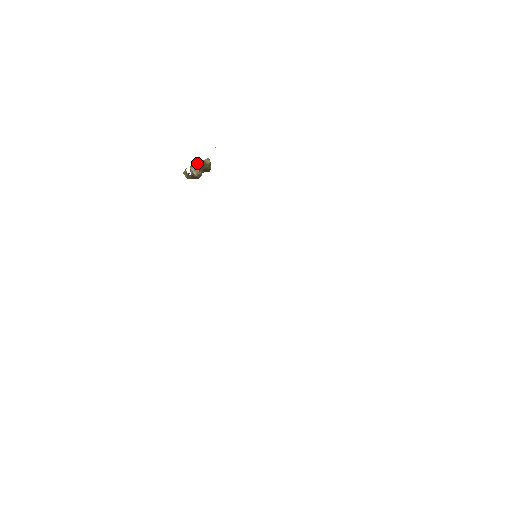
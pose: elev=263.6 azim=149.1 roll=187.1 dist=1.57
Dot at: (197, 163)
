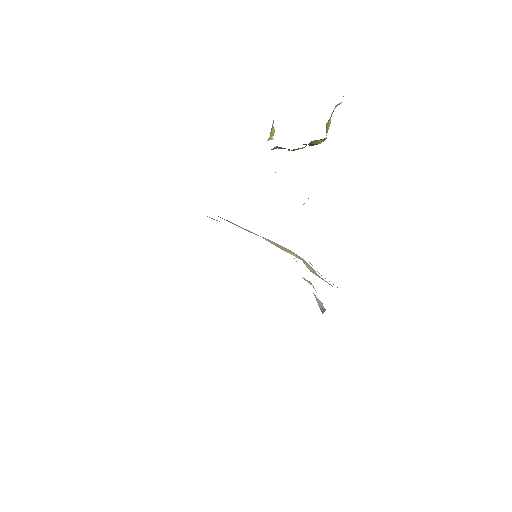
Dot at: occluded
